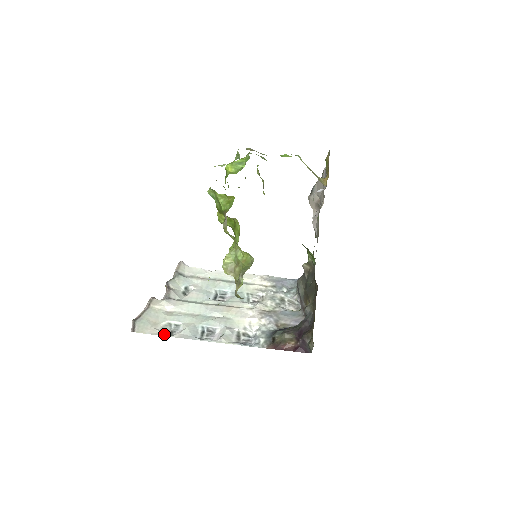
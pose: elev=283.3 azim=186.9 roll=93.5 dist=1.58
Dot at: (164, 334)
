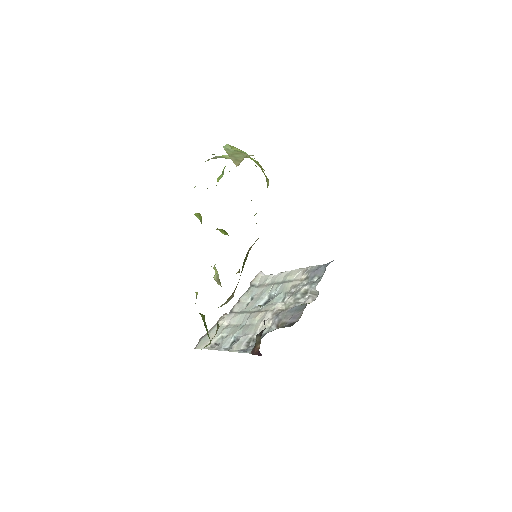
Dot at: (210, 348)
